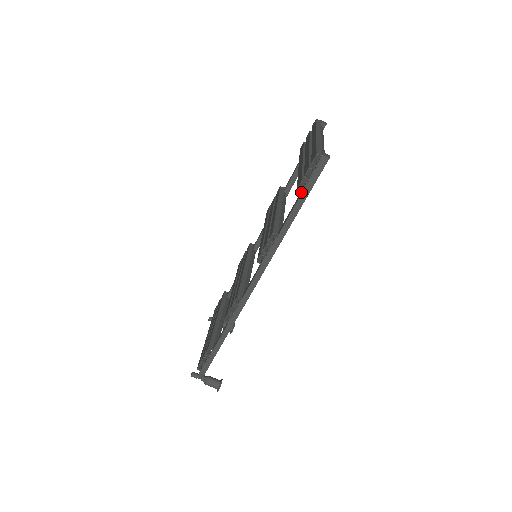
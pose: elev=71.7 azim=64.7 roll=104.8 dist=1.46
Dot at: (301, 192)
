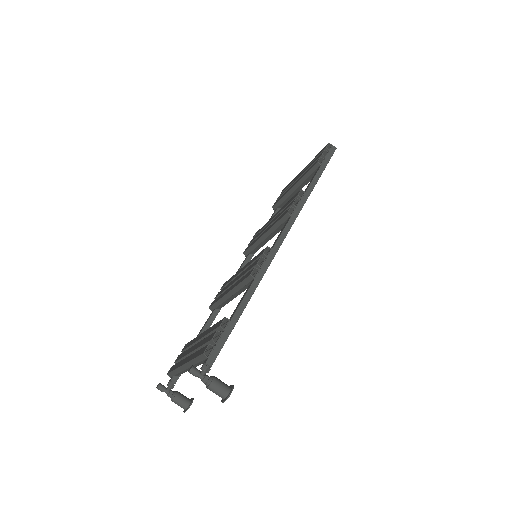
Dot at: (321, 164)
